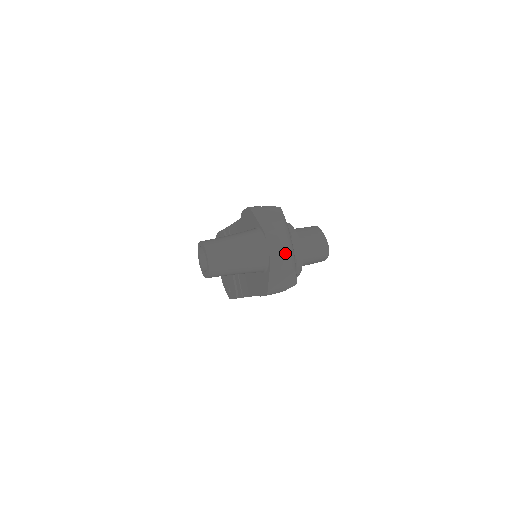
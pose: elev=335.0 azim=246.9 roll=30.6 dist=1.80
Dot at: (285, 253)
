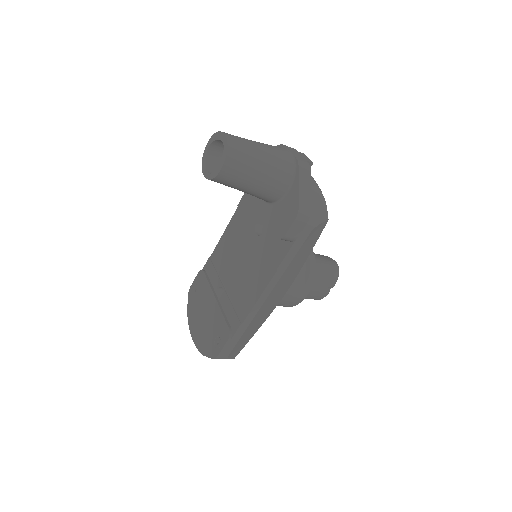
Dot at: occluded
